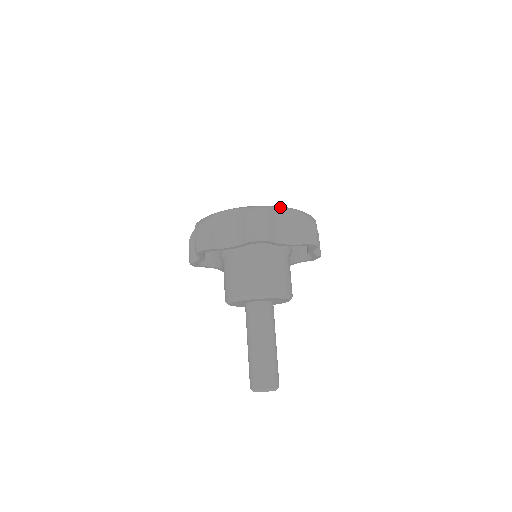
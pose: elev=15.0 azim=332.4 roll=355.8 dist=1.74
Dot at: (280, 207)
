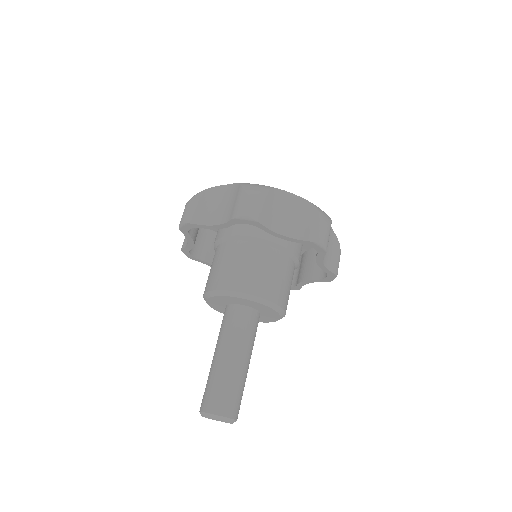
Dot at: occluded
